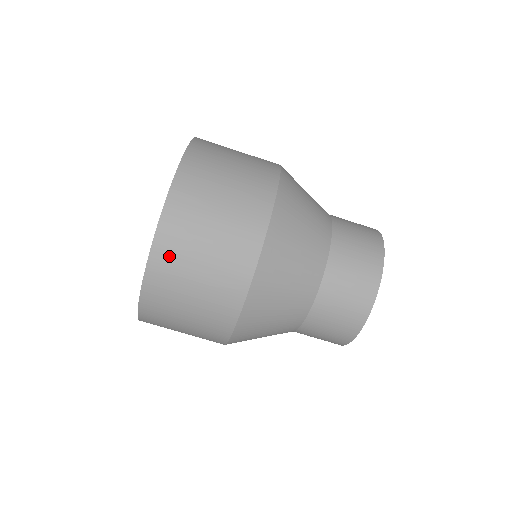
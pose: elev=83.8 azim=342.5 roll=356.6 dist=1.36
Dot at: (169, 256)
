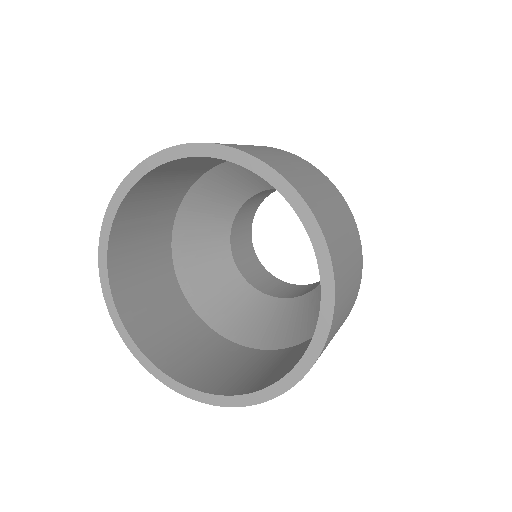
Dot at: (325, 220)
